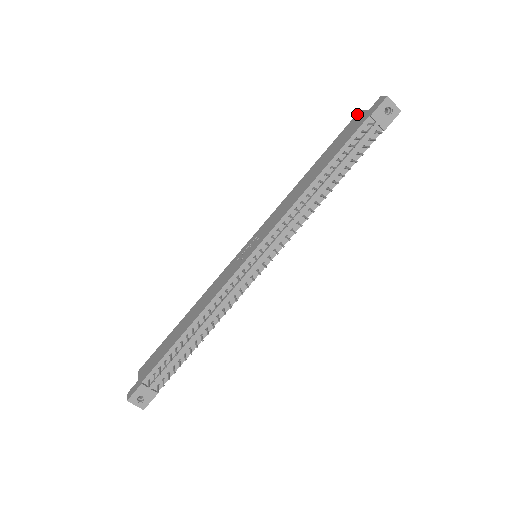
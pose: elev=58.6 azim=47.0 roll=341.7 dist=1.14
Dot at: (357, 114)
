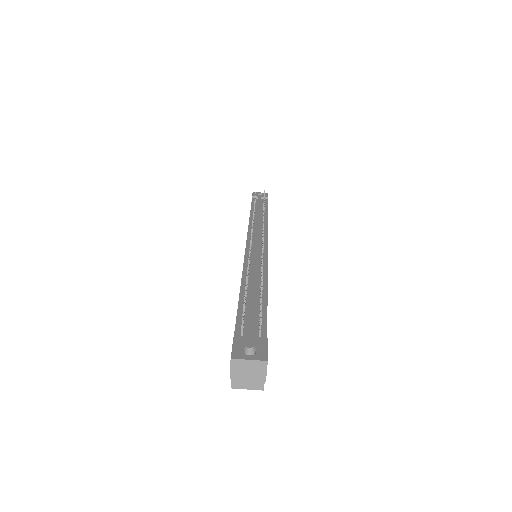
Dot at: occluded
